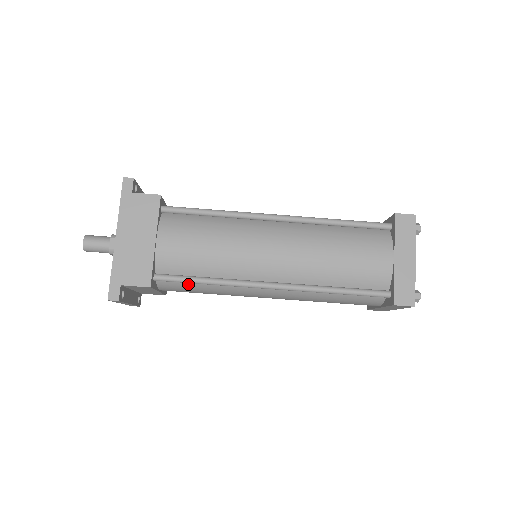
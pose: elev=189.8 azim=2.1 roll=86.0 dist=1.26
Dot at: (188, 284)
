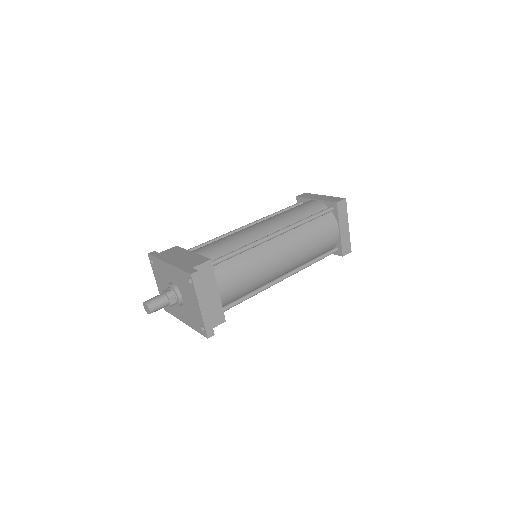
Dot at: (231, 265)
